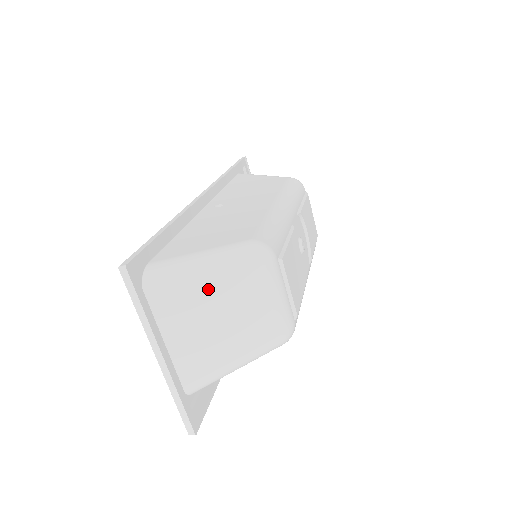
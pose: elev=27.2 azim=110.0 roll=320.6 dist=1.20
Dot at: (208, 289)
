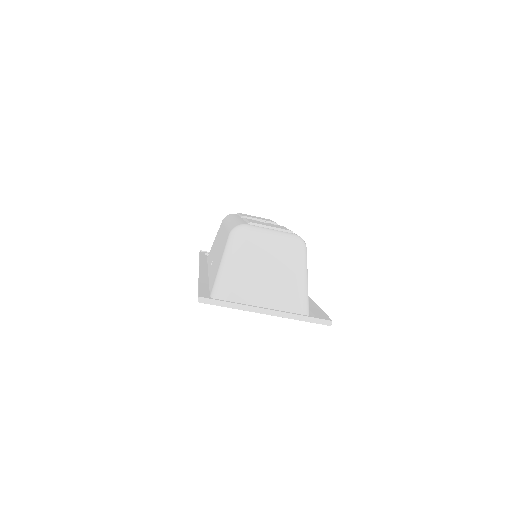
Dot at: (242, 267)
